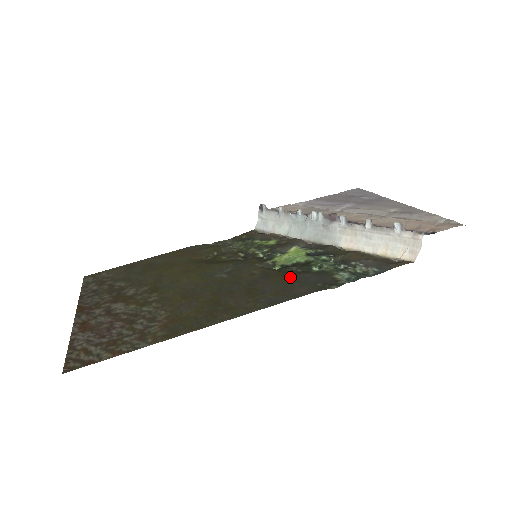
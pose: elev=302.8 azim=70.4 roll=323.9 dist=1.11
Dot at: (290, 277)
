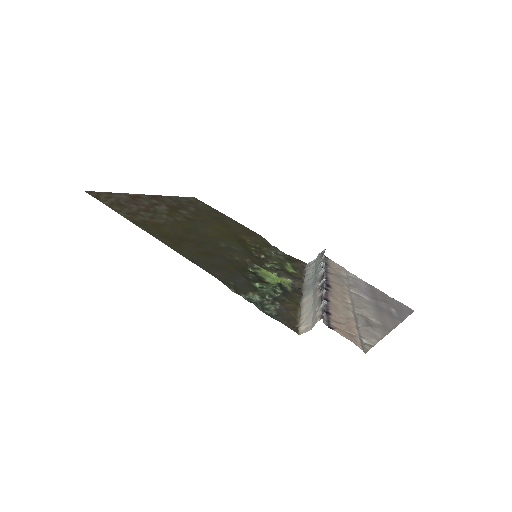
Dot at: (235, 271)
